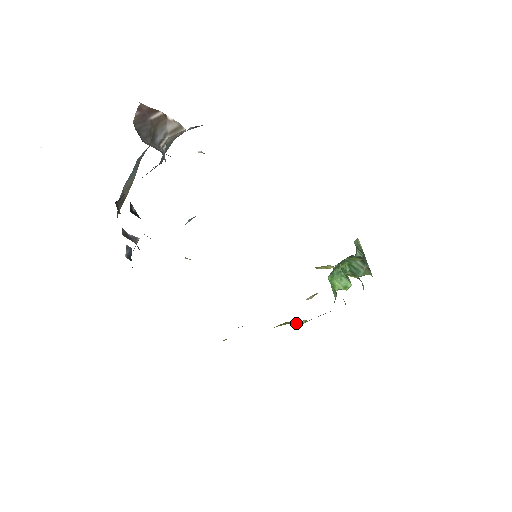
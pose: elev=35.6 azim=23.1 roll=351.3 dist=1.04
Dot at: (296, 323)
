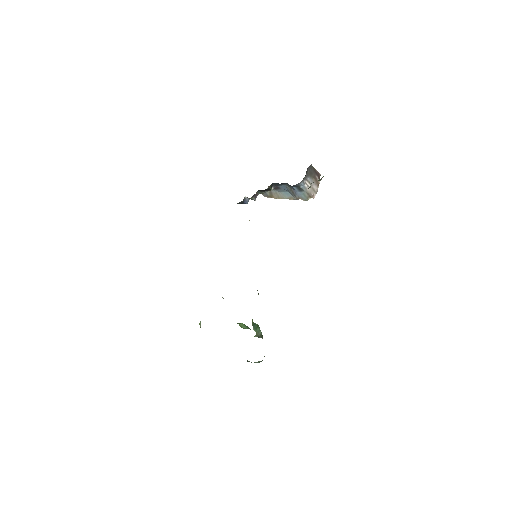
Dot at: (200, 325)
